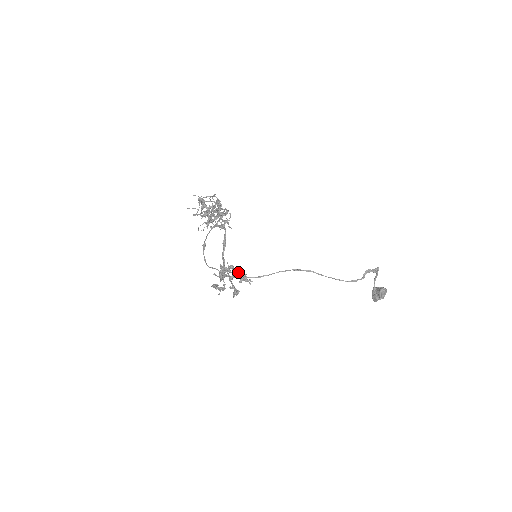
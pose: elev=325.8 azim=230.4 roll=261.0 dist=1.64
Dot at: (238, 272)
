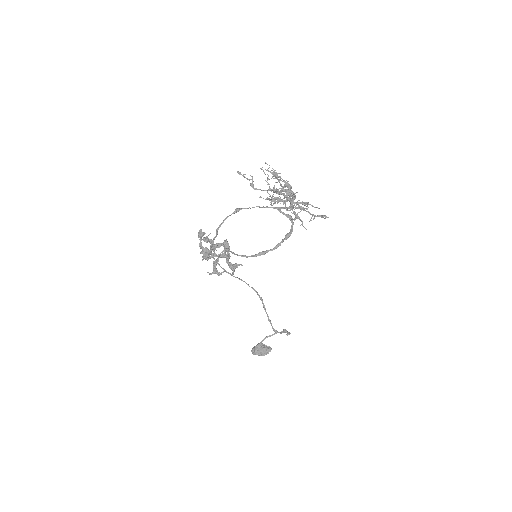
Dot at: occluded
